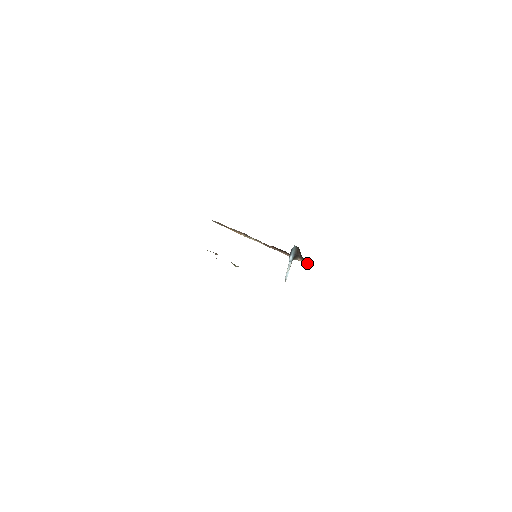
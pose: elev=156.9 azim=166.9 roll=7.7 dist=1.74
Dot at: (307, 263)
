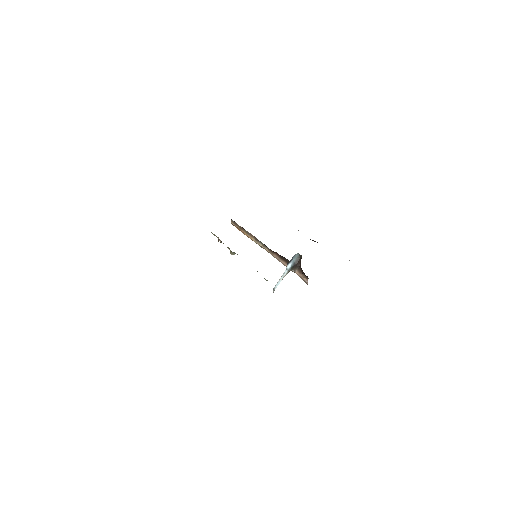
Dot at: (303, 276)
